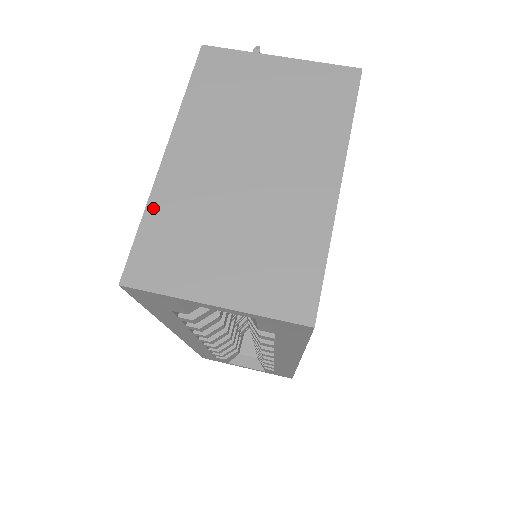
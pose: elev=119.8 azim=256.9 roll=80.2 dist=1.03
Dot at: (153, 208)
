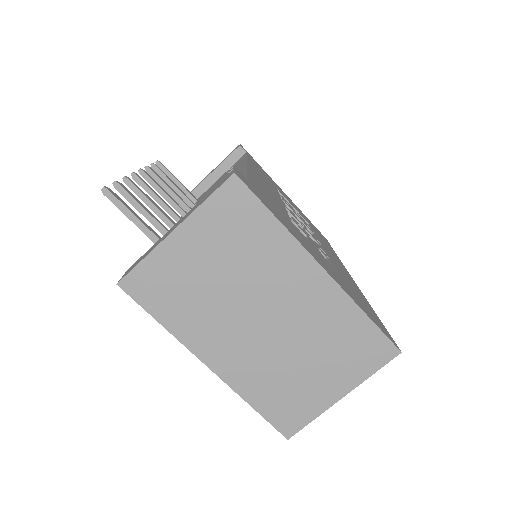
Dot at: (248, 396)
